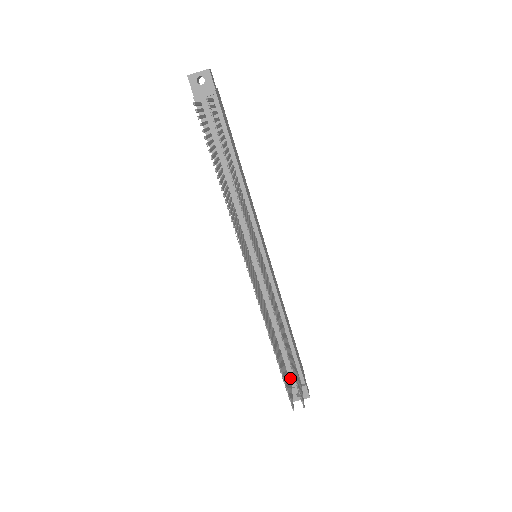
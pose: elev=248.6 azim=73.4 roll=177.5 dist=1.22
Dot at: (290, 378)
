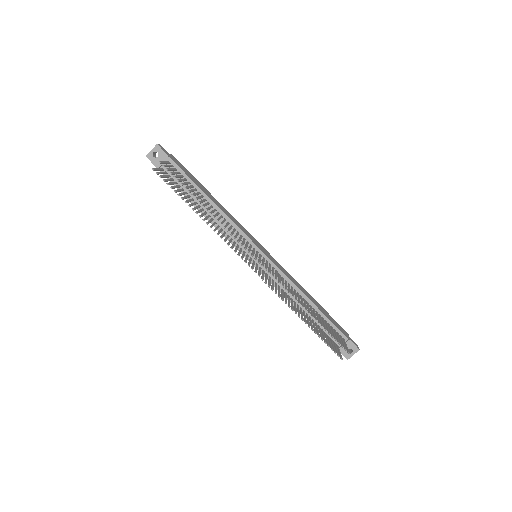
Dot at: (334, 340)
